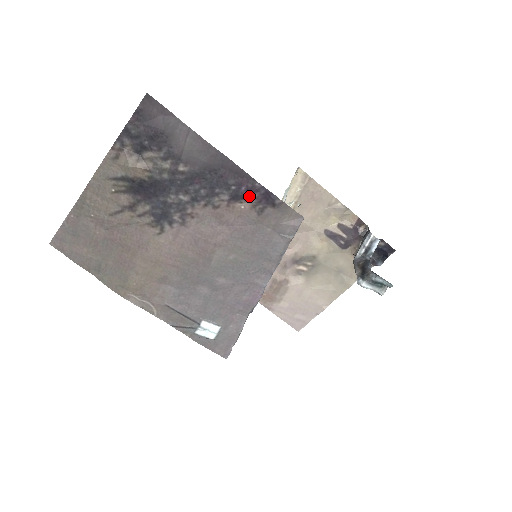
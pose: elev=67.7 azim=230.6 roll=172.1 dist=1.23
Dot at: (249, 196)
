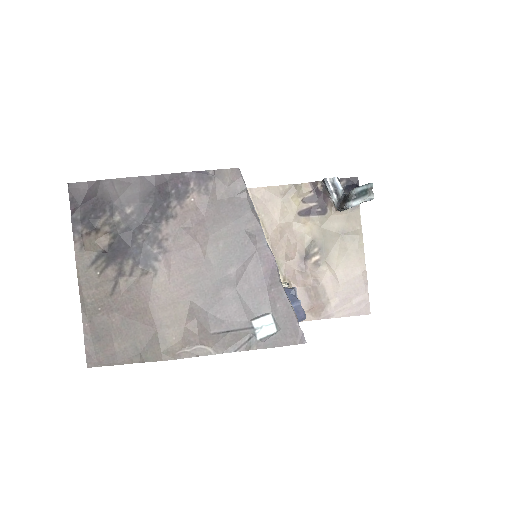
Dot at: (189, 188)
